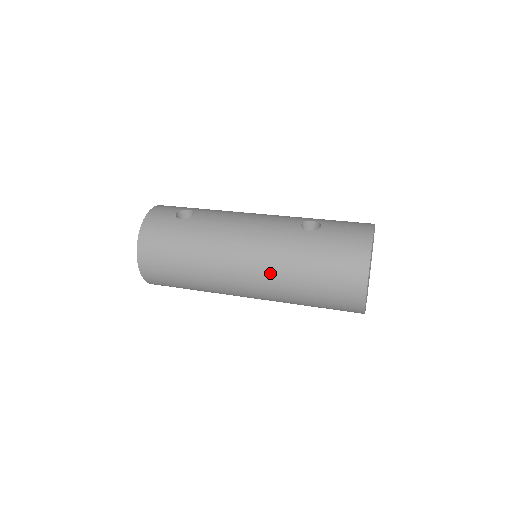
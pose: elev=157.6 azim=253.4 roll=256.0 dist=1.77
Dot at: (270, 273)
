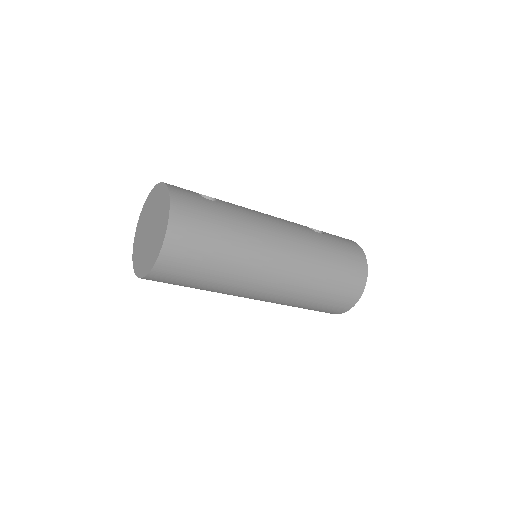
Dot at: (302, 264)
